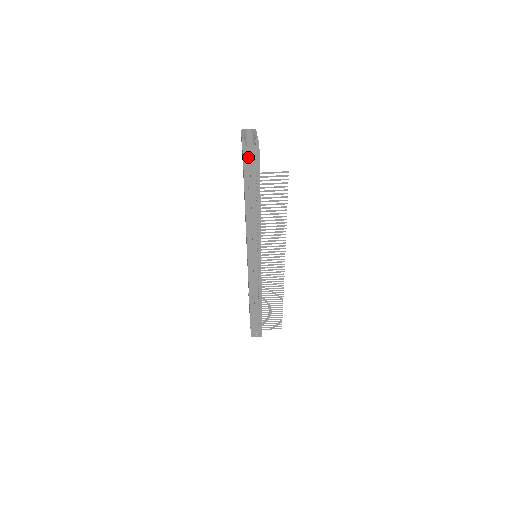
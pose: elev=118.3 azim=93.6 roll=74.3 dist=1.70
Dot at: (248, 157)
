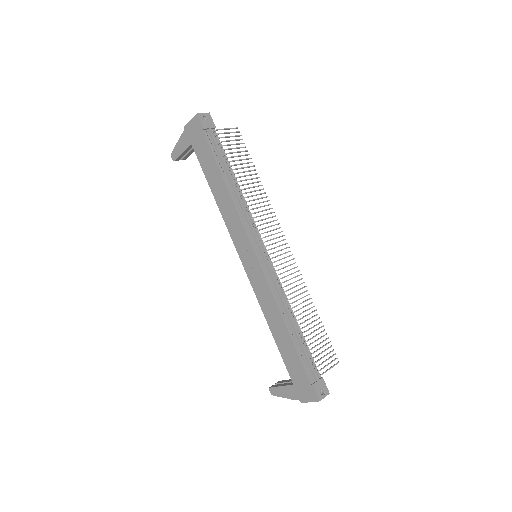
Dot at: (202, 116)
